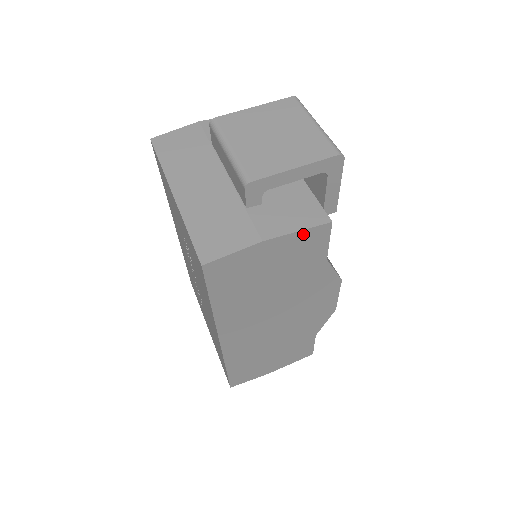
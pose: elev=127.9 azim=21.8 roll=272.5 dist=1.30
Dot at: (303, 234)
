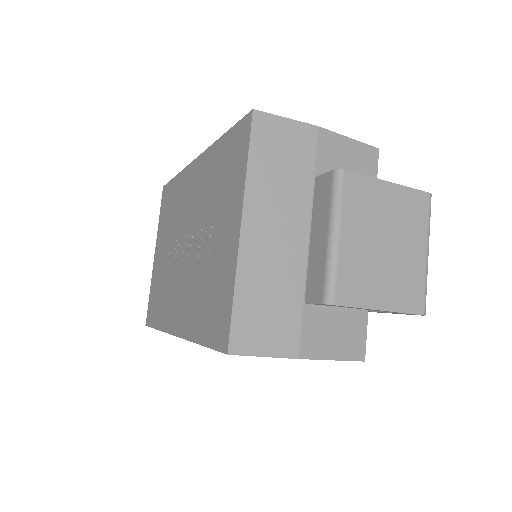
Dot at: (334, 359)
